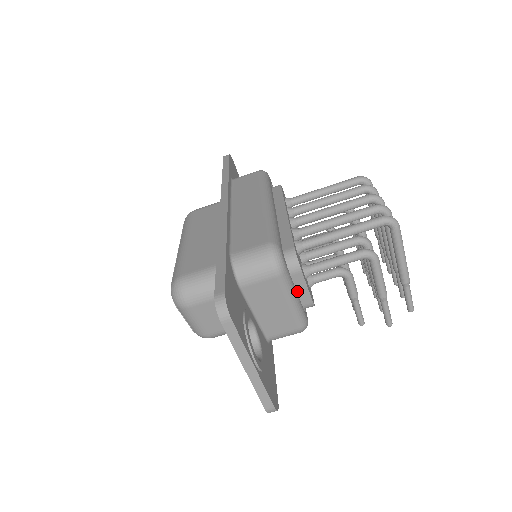
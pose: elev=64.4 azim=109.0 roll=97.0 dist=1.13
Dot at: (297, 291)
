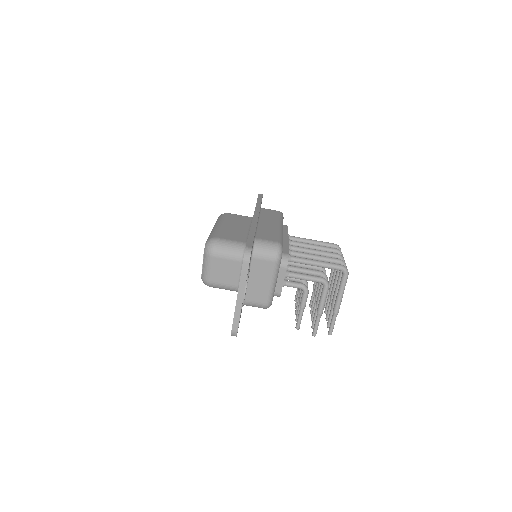
Dot at: (277, 280)
